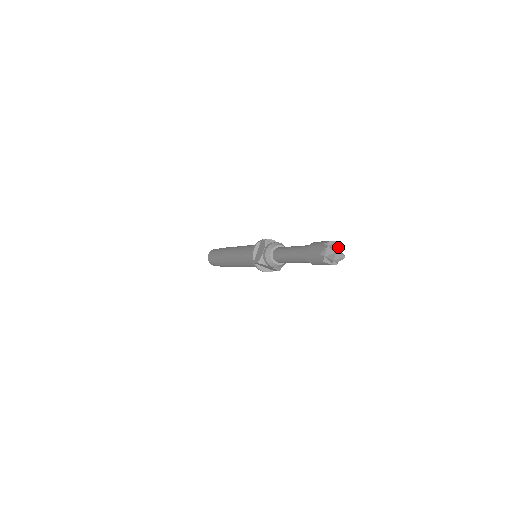
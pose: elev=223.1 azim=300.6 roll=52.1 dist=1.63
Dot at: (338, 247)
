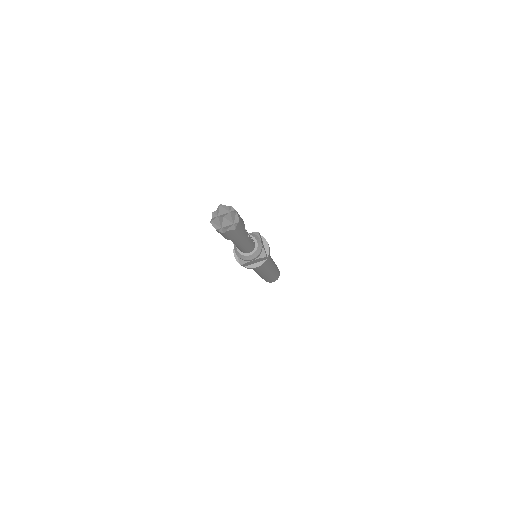
Dot at: (229, 209)
